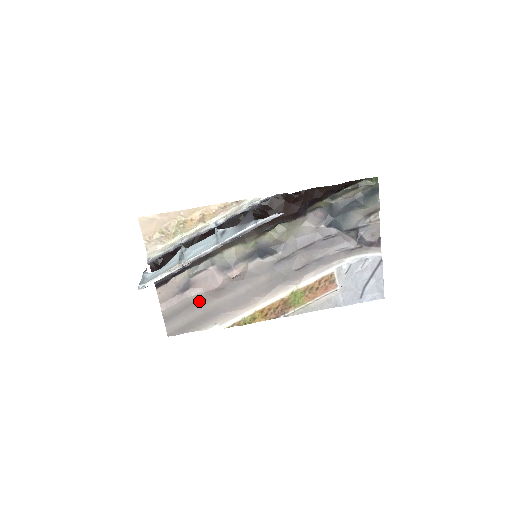
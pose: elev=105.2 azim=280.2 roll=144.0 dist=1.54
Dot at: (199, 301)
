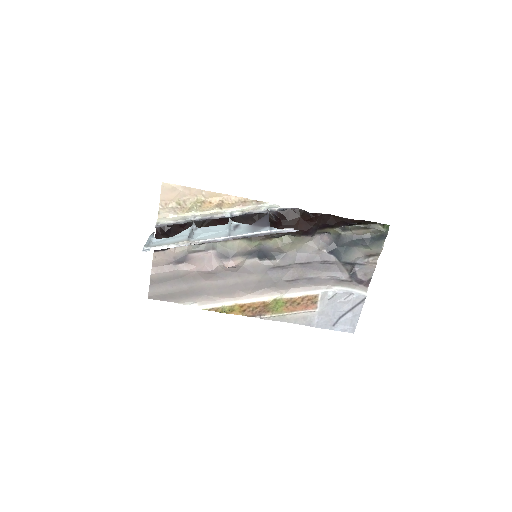
Dot at: (189, 277)
